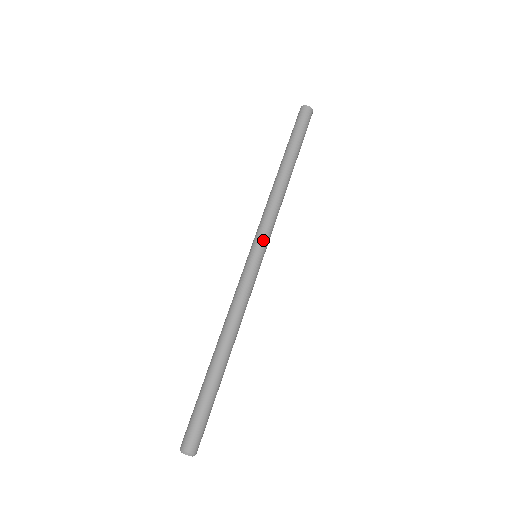
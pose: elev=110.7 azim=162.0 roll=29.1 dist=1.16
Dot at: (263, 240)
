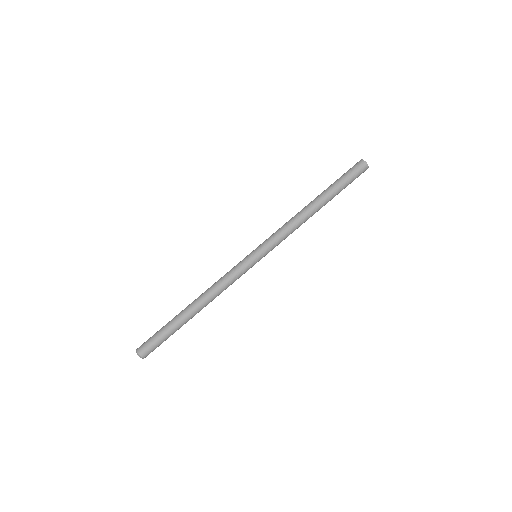
Dot at: (263, 245)
